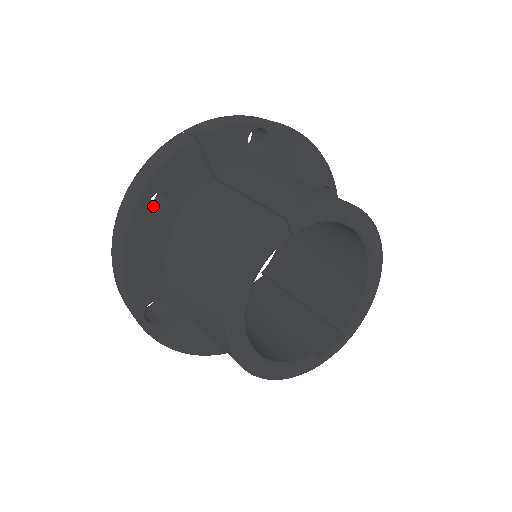
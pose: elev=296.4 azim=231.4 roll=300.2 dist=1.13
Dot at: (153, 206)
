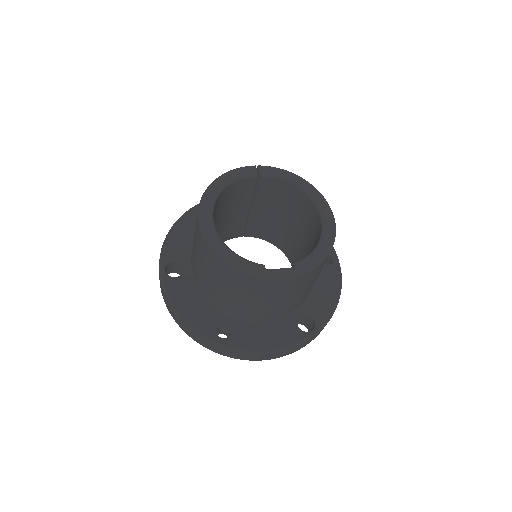
Dot at: occluded
